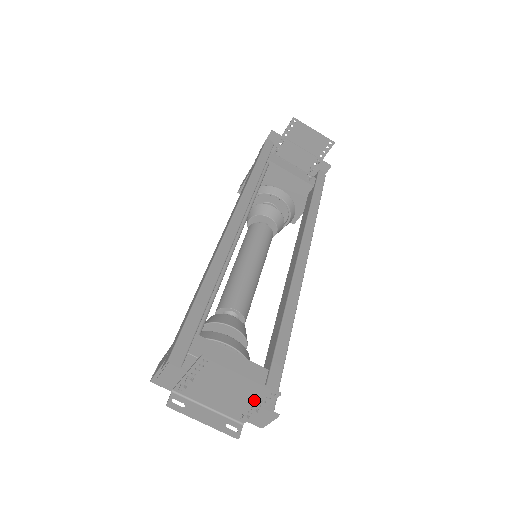
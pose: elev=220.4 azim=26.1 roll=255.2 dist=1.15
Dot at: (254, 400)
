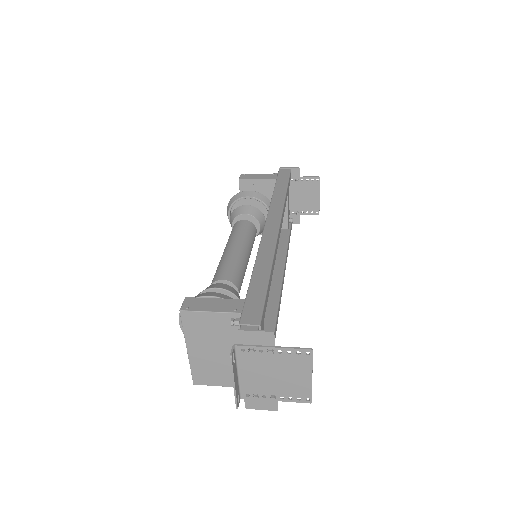
Dot at: (286, 393)
